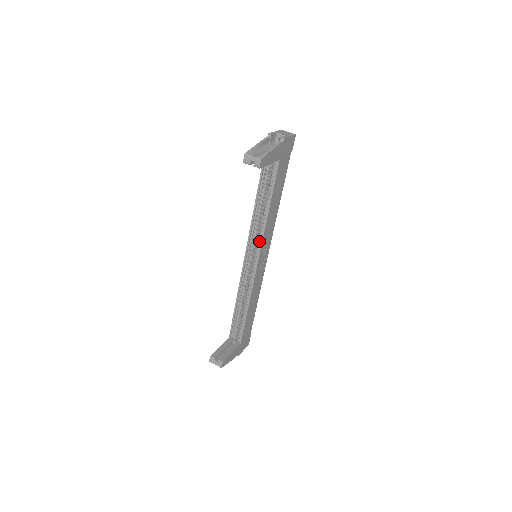
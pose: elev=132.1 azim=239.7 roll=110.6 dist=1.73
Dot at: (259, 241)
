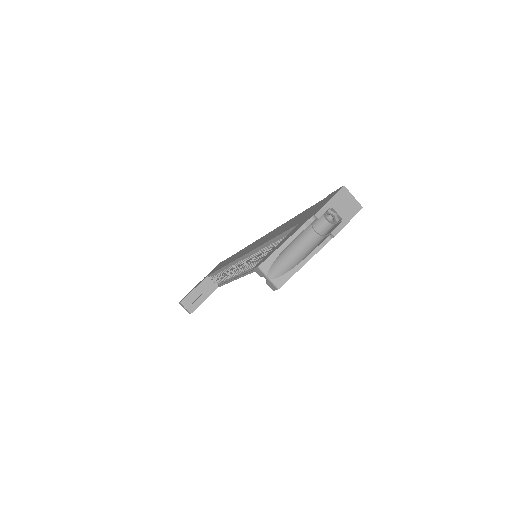
Dot at: occluded
